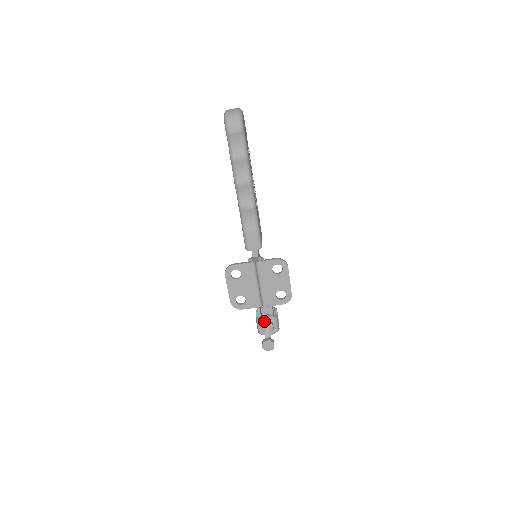
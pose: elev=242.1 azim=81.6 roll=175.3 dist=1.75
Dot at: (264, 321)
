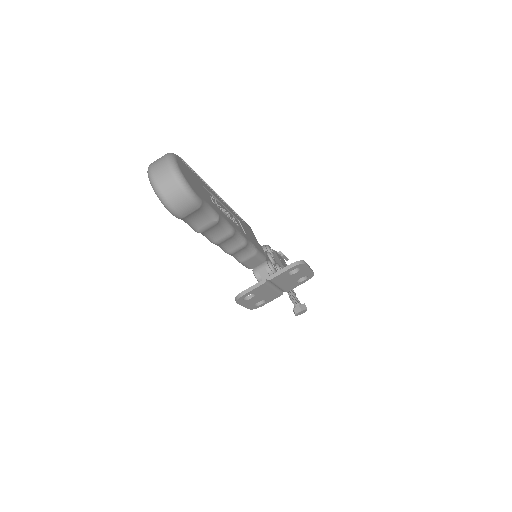
Dot at: occluded
